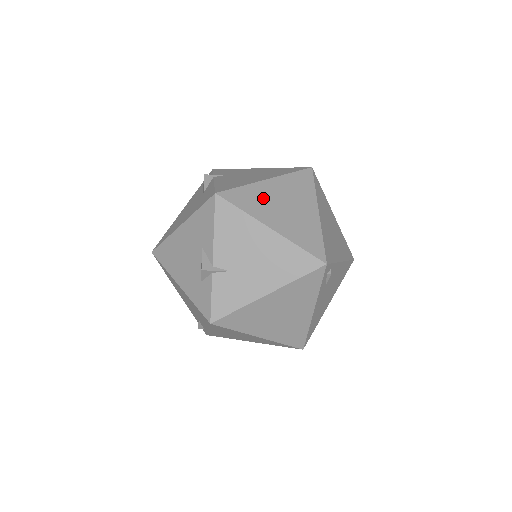
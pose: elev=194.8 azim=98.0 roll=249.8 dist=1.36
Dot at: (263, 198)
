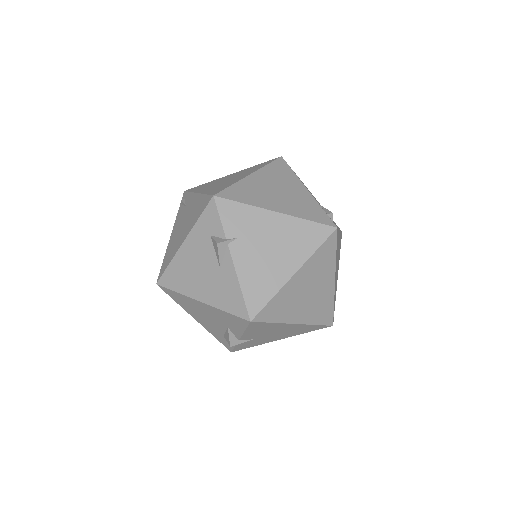
Dot at: (291, 298)
